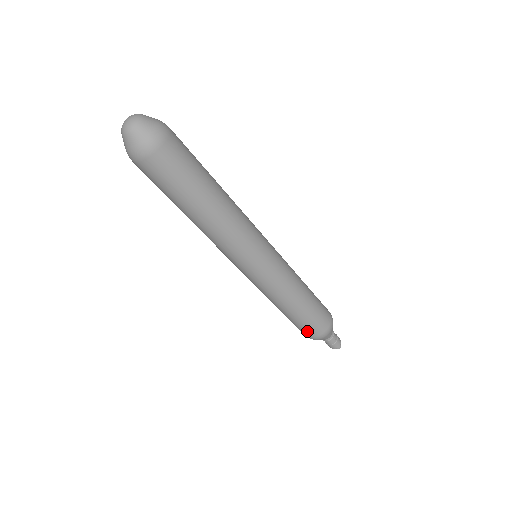
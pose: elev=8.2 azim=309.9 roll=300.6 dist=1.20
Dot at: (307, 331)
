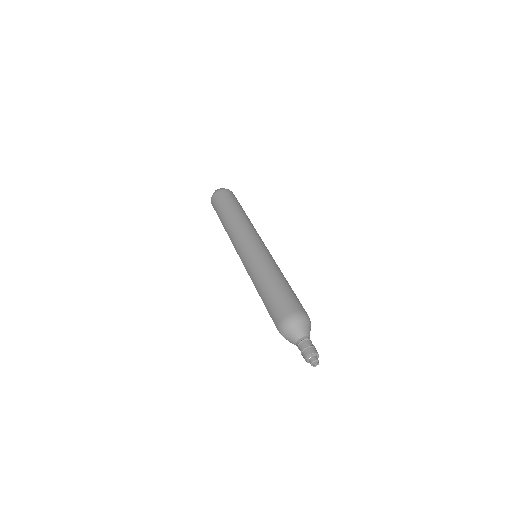
Dot at: (277, 311)
